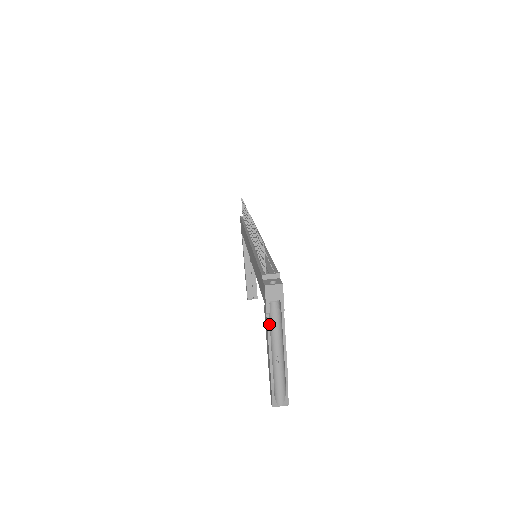
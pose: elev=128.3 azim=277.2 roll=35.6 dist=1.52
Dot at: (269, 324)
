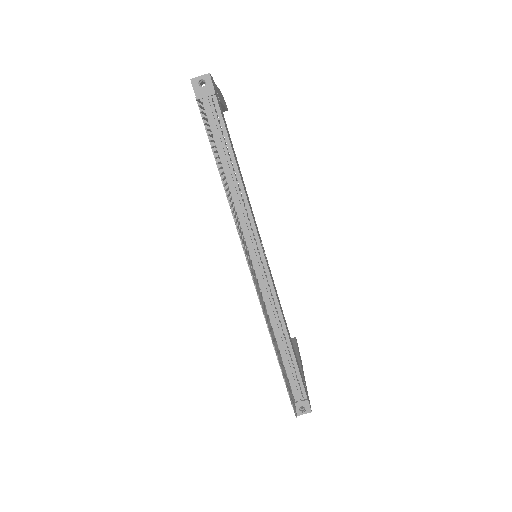
Dot at: occluded
